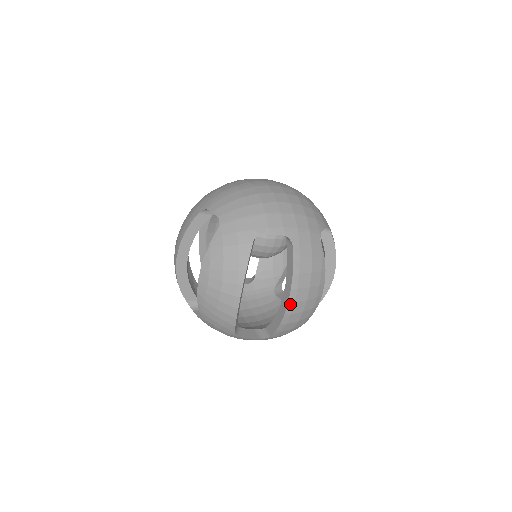
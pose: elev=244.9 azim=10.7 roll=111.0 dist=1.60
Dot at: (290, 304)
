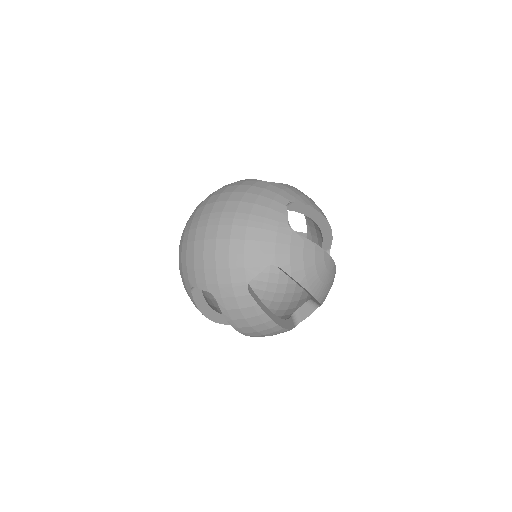
Dot at: (243, 333)
